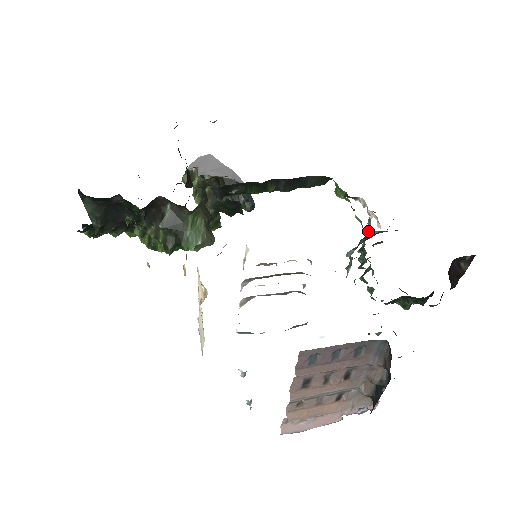
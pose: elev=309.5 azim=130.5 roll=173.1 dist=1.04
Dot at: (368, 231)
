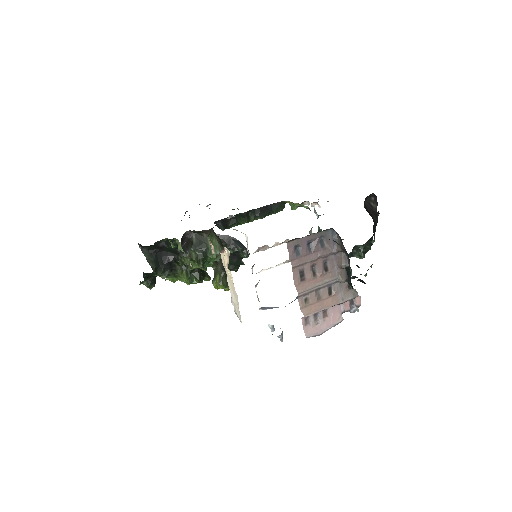
Dot at: (317, 217)
